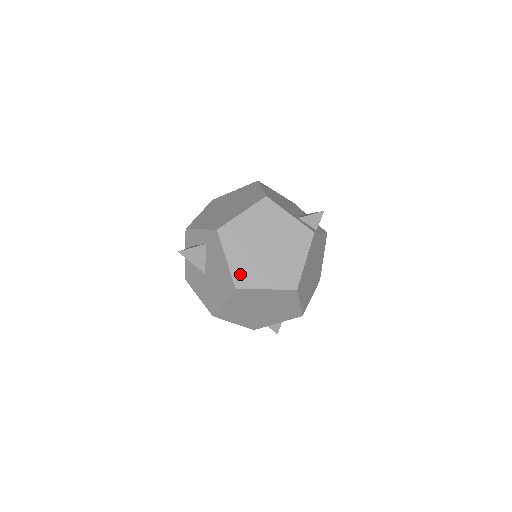
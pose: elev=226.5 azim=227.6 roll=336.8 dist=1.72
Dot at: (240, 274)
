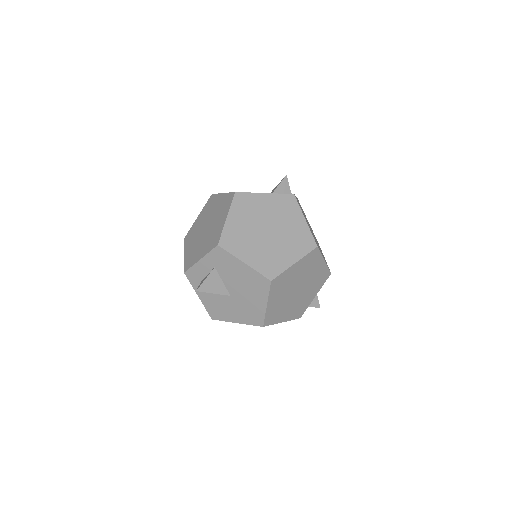
Dot at: (265, 267)
